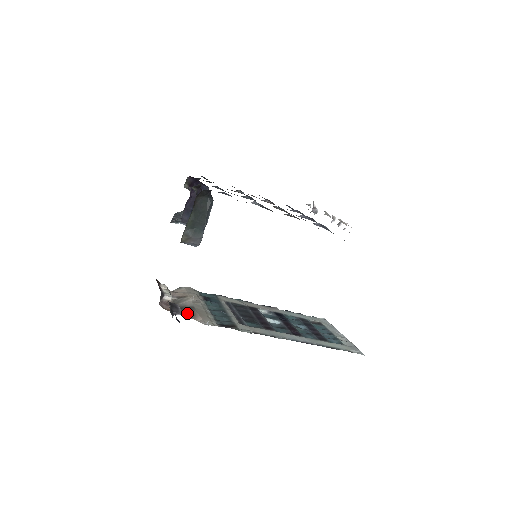
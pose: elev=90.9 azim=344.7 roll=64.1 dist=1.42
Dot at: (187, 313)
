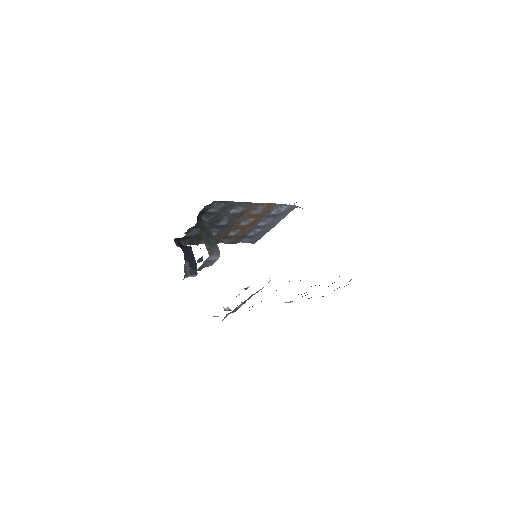
Dot at: occluded
